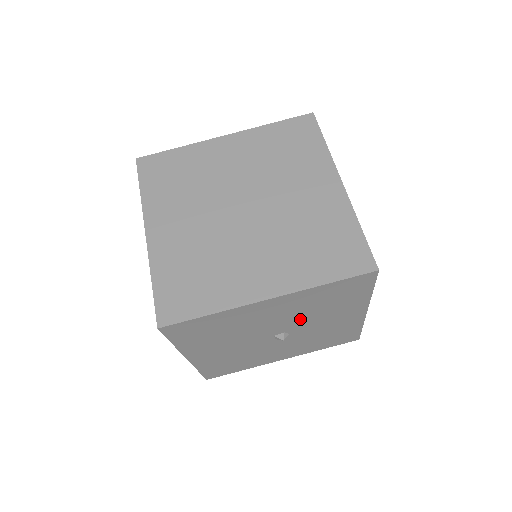
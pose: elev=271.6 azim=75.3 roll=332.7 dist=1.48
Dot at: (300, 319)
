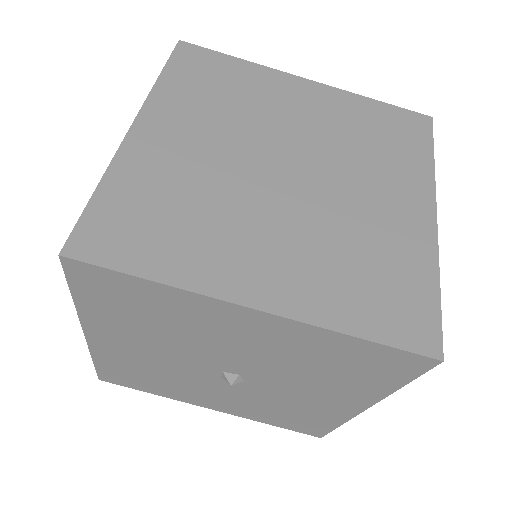
Dot at: (274, 368)
